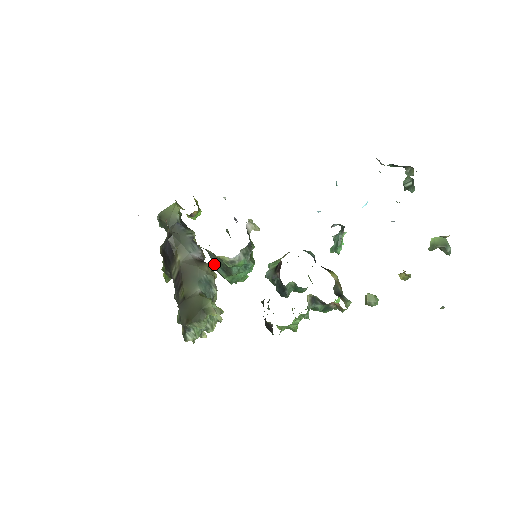
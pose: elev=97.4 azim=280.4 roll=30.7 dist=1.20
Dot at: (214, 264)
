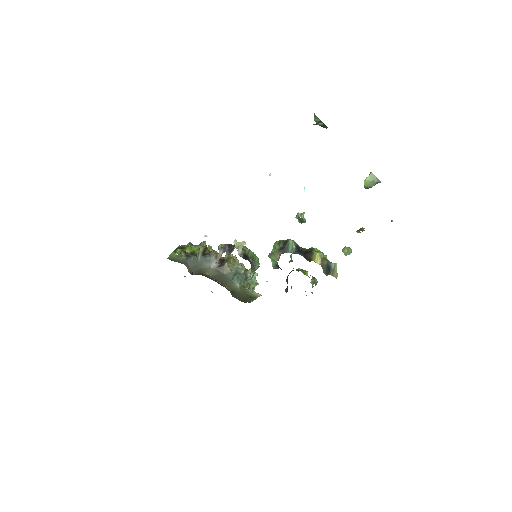
Dot at: occluded
